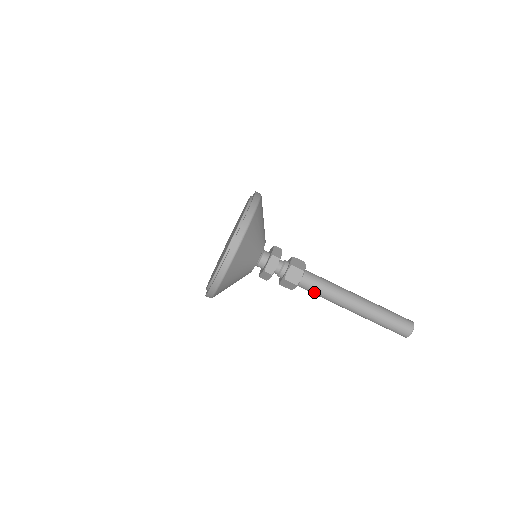
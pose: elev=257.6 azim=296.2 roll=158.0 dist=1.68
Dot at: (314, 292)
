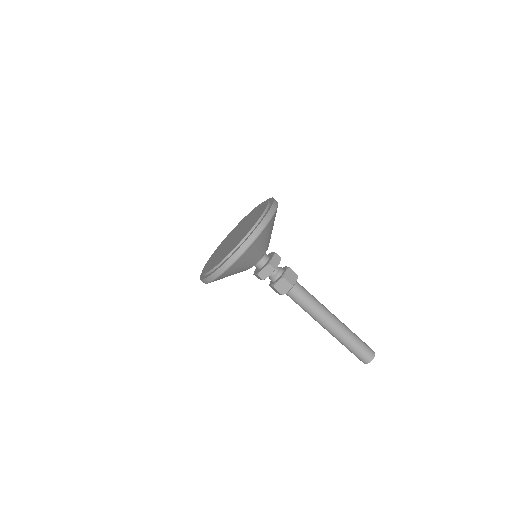
Dot at: (297, 303)
